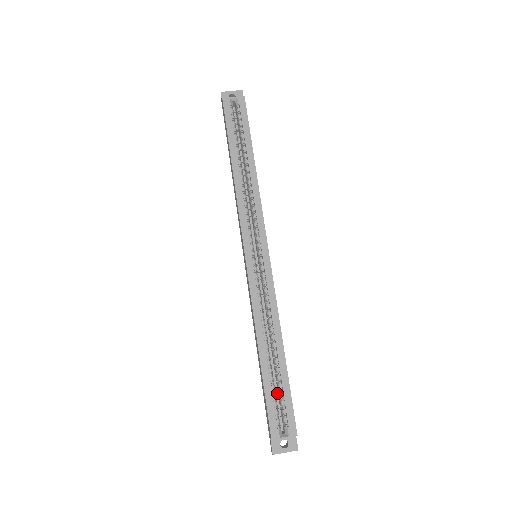
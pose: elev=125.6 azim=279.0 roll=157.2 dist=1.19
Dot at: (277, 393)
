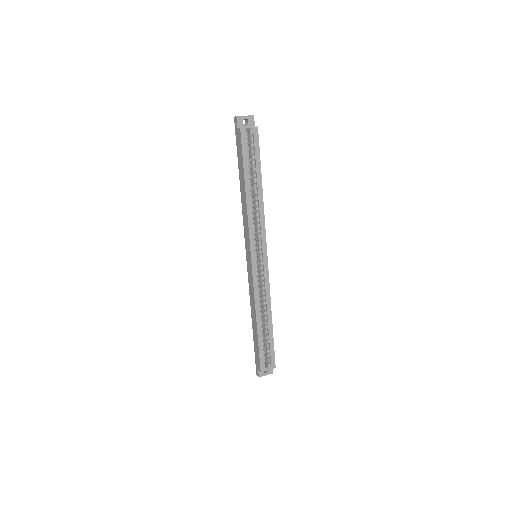
Dot at: occluded
